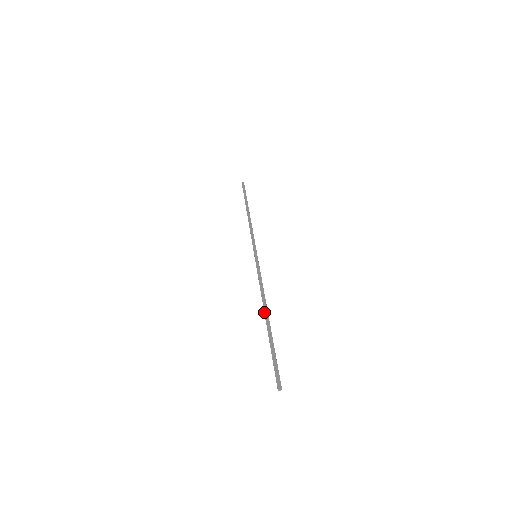
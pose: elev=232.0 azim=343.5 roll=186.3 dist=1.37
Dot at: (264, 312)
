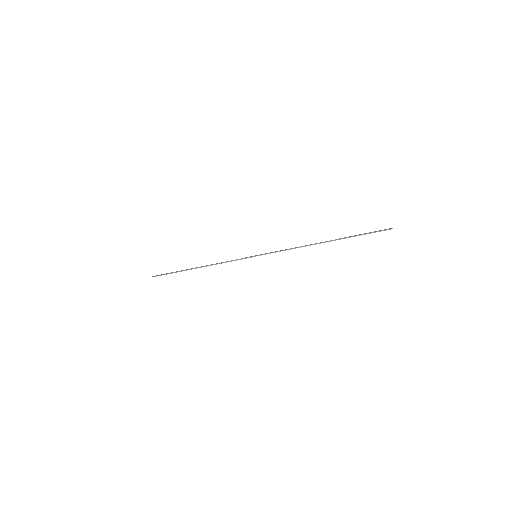
Dot at: (319, 243)
